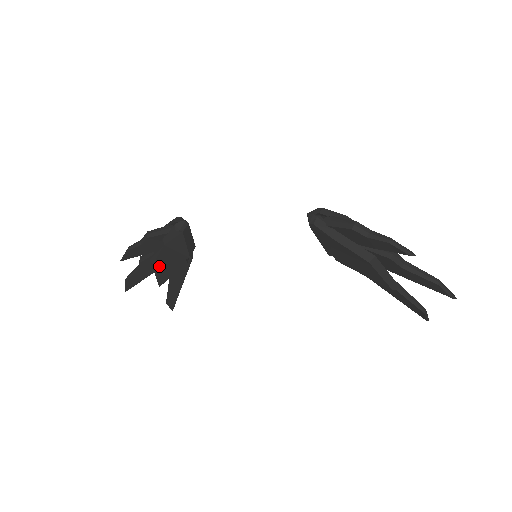
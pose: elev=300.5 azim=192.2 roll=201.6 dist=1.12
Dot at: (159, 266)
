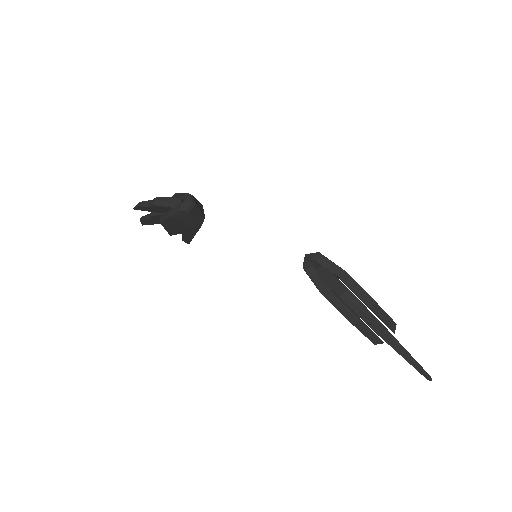
Dot at: (167, 226)
